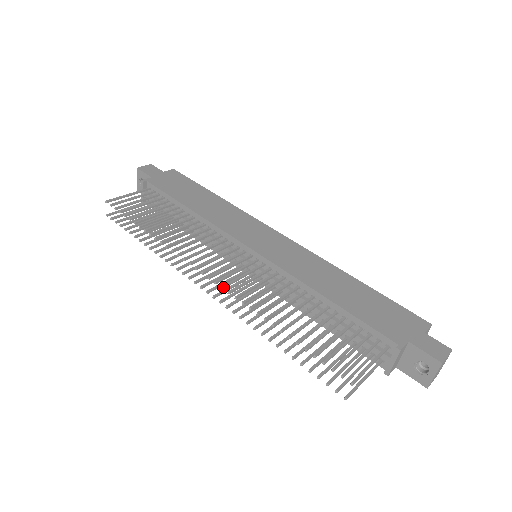
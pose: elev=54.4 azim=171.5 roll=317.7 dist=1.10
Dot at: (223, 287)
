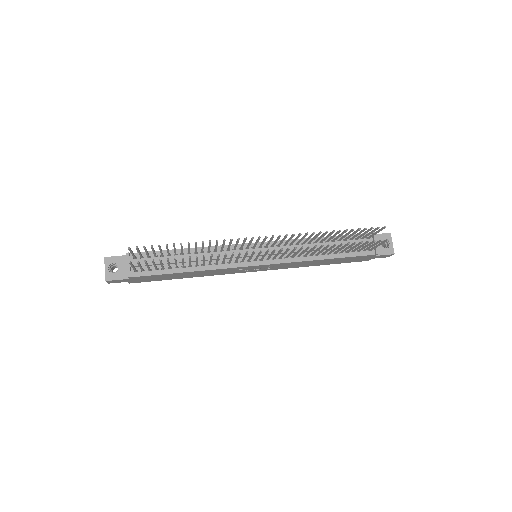
Dot at: occluded
